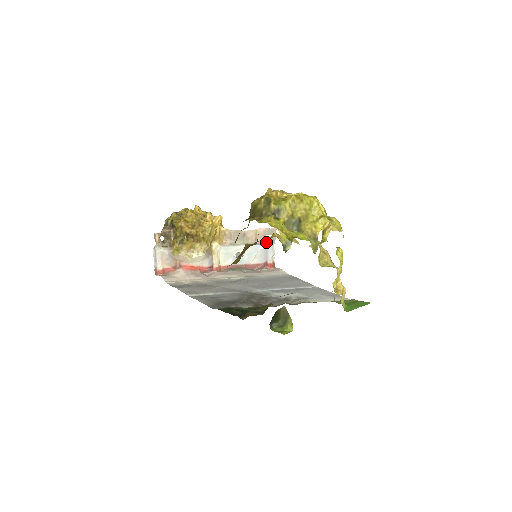
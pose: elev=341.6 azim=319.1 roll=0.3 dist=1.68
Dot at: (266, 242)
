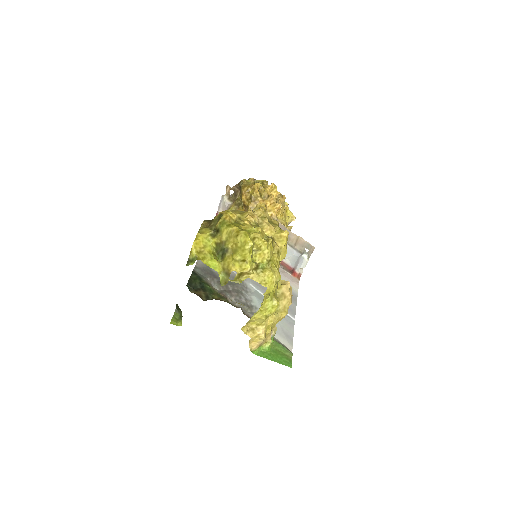
Dot at: (302, 253)
